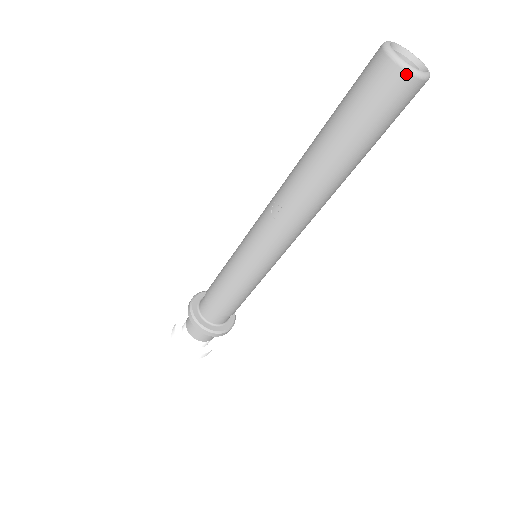
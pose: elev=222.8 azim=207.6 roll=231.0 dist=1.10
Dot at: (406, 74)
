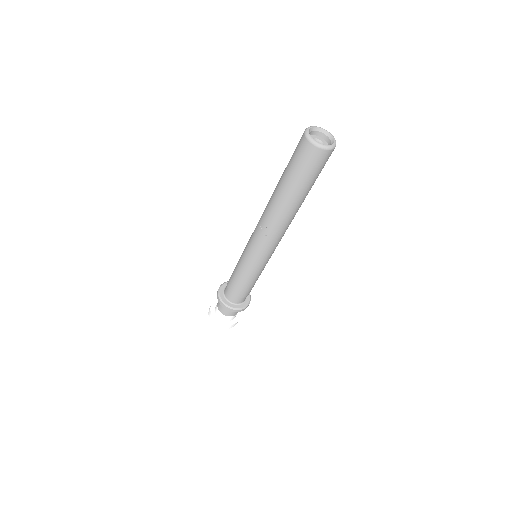
Dot at: (321, 150)
